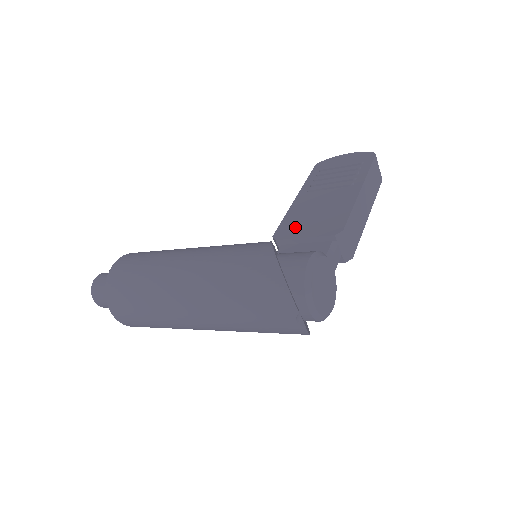
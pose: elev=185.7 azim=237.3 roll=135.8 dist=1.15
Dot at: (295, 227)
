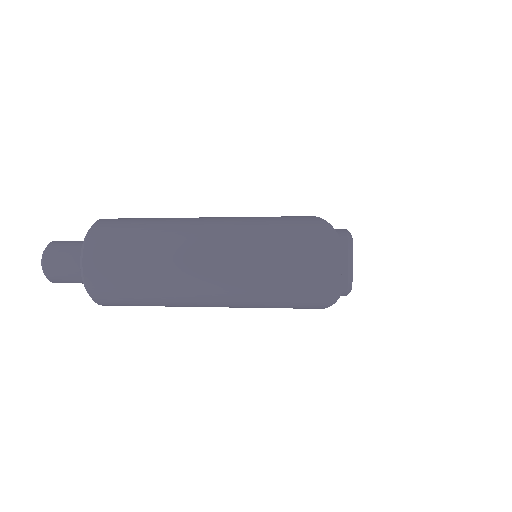
Dot at: occluded
